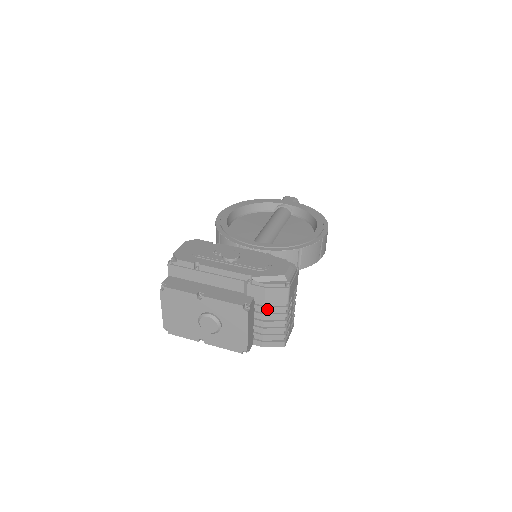
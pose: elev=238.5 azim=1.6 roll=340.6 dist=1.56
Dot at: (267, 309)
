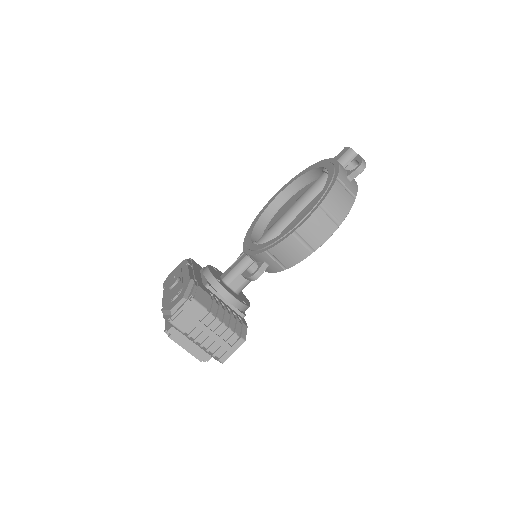
Dot at: (183, 334)
